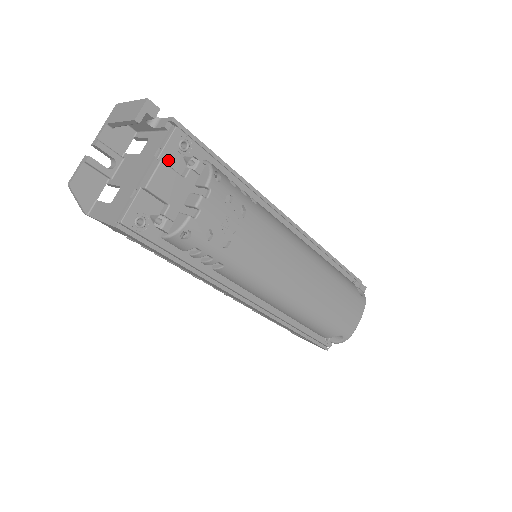
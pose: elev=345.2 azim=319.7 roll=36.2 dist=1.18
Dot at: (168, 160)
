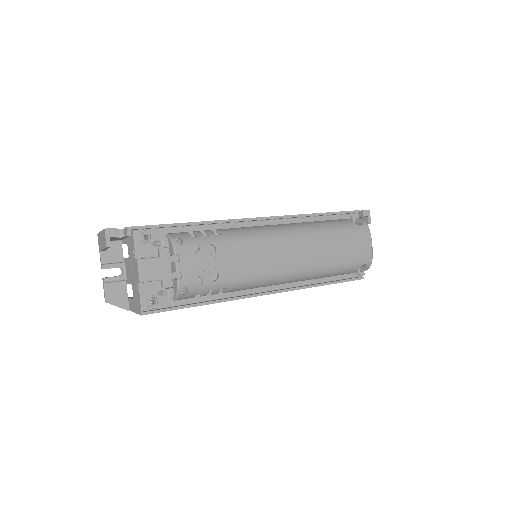
Dot at: (143, 254)
